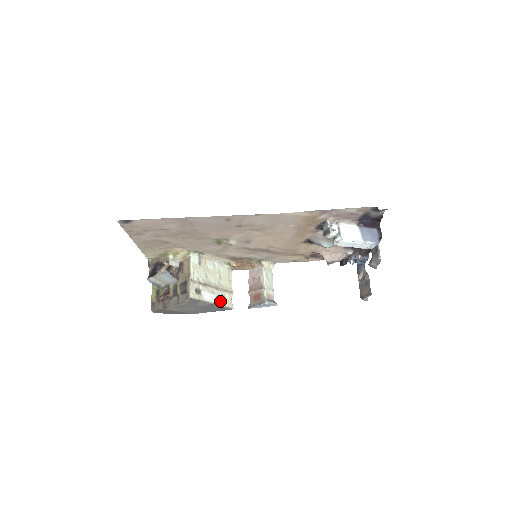
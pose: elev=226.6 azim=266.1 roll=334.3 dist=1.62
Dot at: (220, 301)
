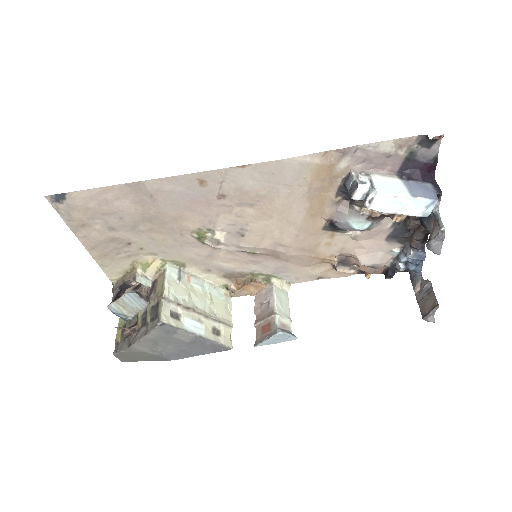
Dot at: (211, 335)
